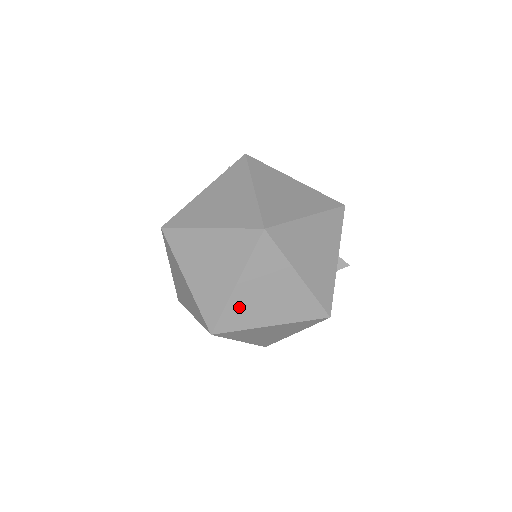
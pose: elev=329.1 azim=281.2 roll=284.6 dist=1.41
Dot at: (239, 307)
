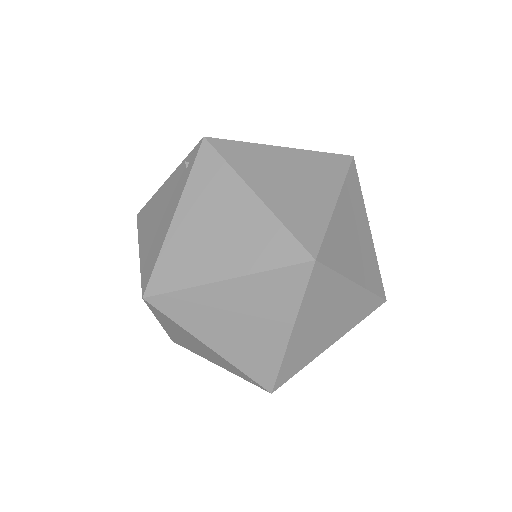
Dot at: (297, 351)
